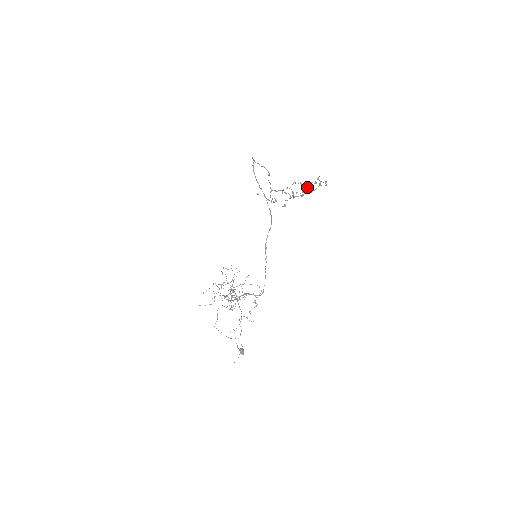
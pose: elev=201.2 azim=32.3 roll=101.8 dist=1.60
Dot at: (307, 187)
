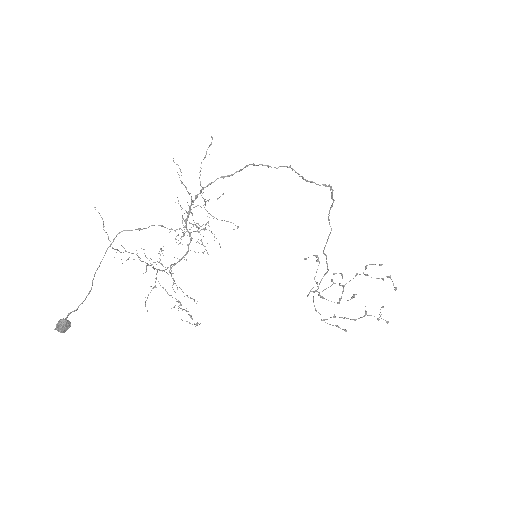
Dot at: occluded
